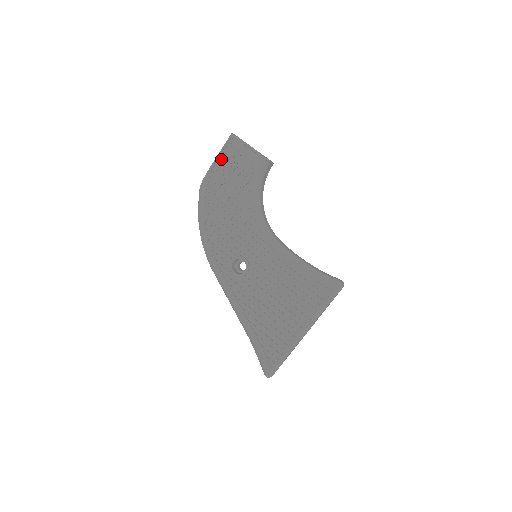
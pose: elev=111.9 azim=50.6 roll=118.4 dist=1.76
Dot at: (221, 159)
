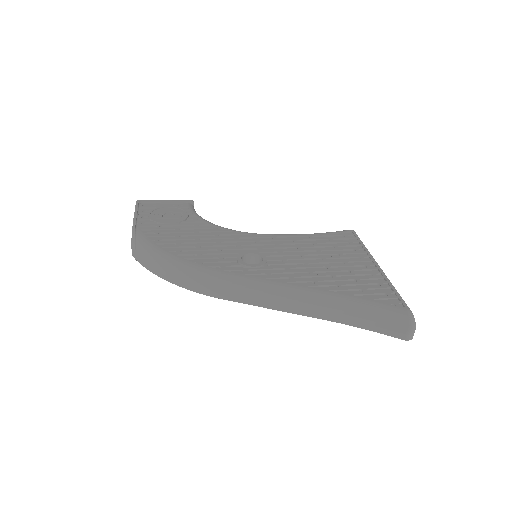
Dot at: (140, 216)
